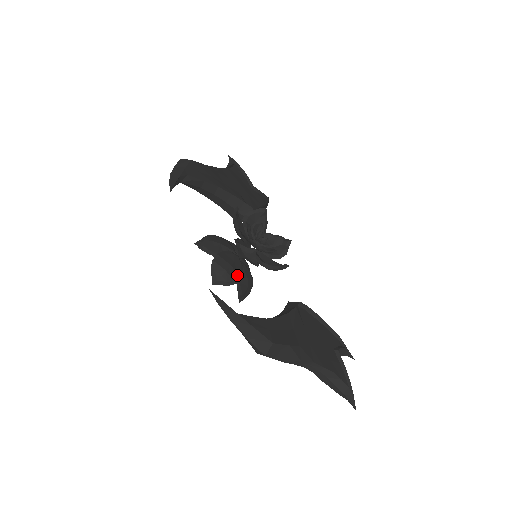
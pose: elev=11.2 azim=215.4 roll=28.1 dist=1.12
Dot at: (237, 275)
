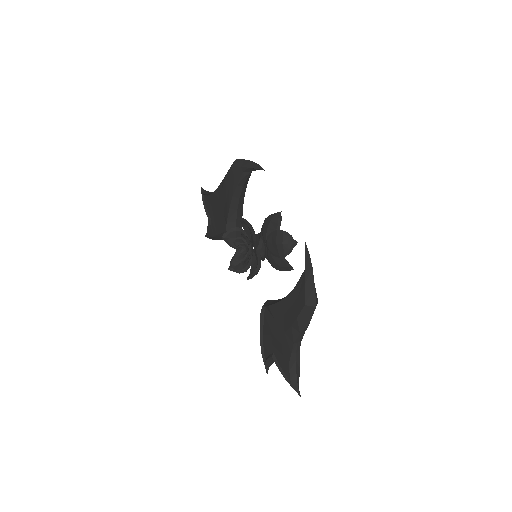
Dot at: occluded
